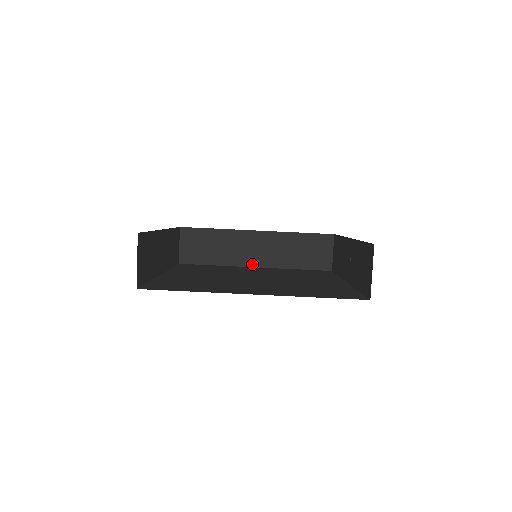
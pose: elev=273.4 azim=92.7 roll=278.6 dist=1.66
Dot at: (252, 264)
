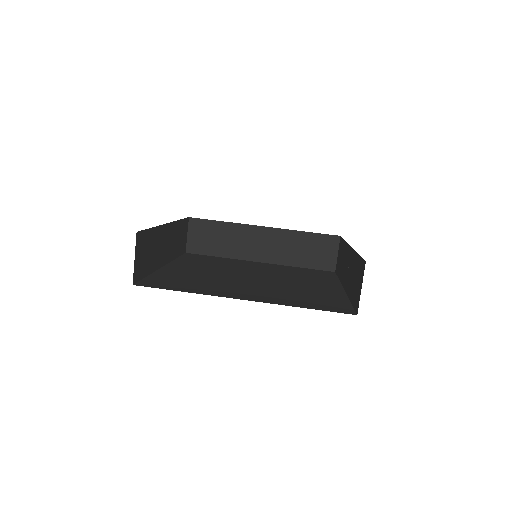
Dot at: (257, 259)
